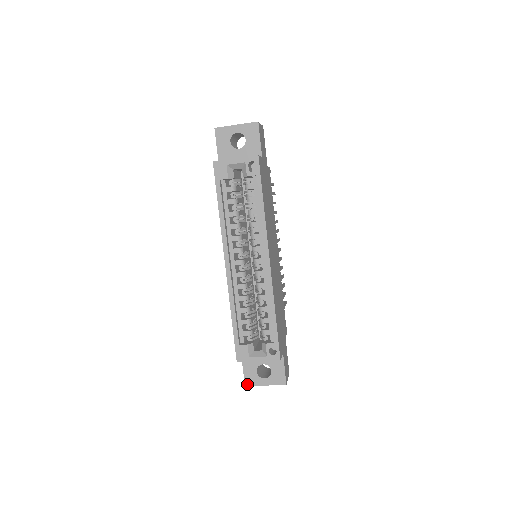
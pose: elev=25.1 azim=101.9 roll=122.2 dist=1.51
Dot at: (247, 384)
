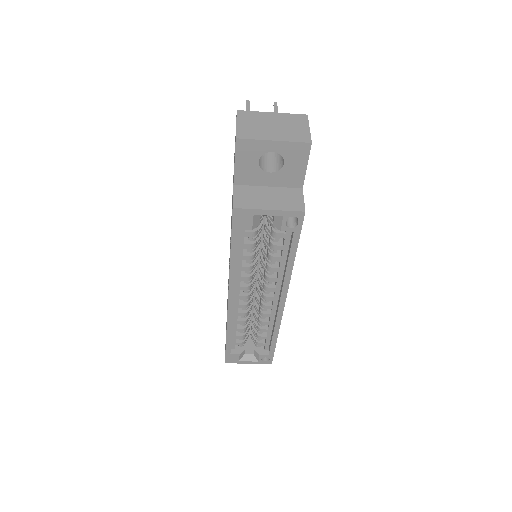
Dot at: occluded
